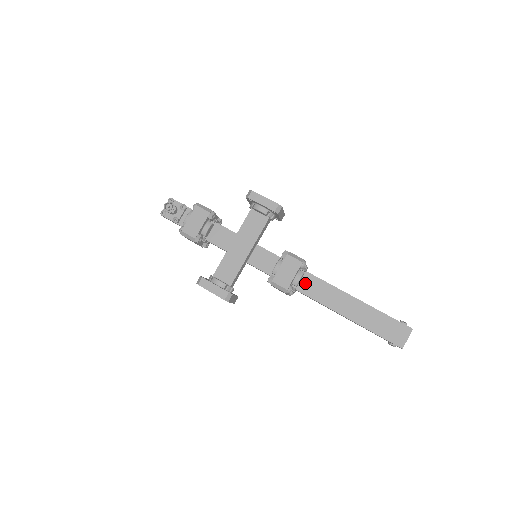
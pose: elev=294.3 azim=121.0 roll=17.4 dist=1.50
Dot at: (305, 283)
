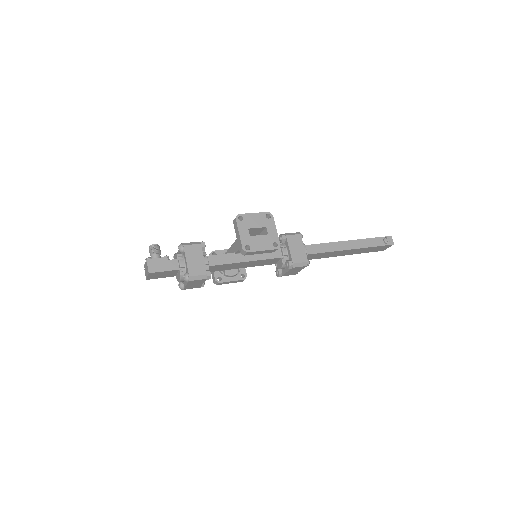
Dot at: occluded
